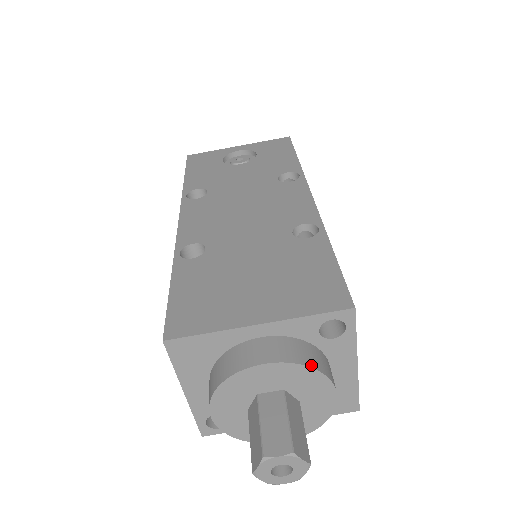
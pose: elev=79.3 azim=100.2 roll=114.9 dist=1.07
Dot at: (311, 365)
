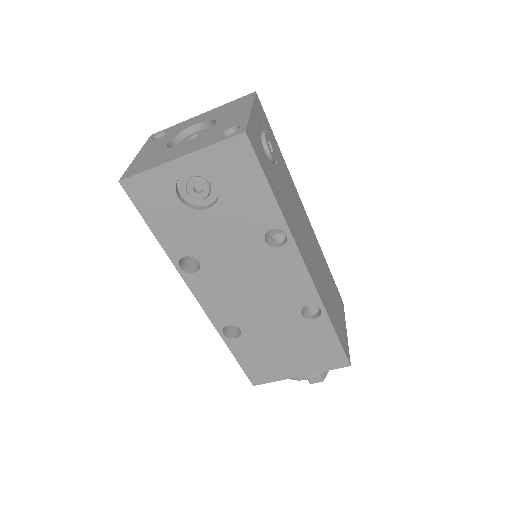
Dot at: occluded
